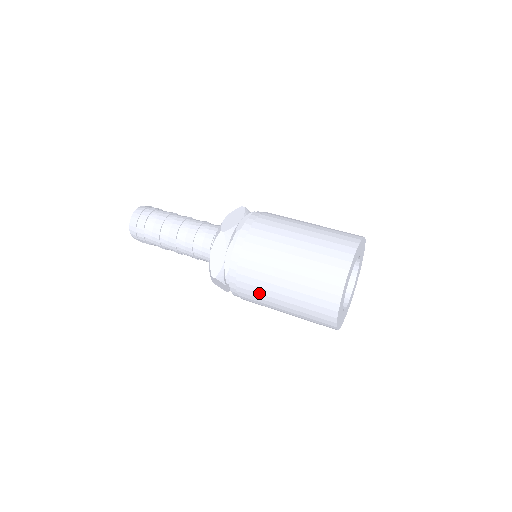
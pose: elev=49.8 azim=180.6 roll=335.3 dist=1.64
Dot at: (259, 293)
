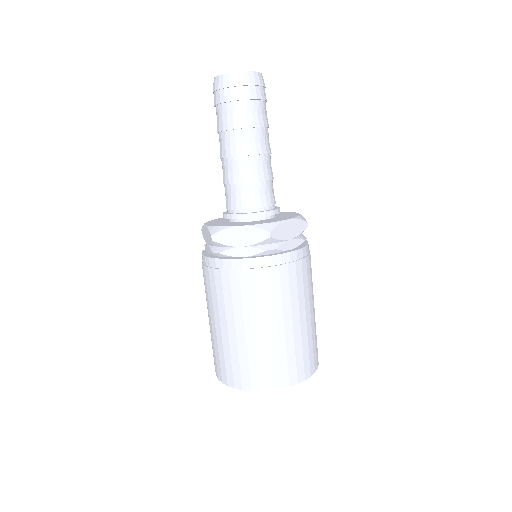
Dot at: (218, 298)
